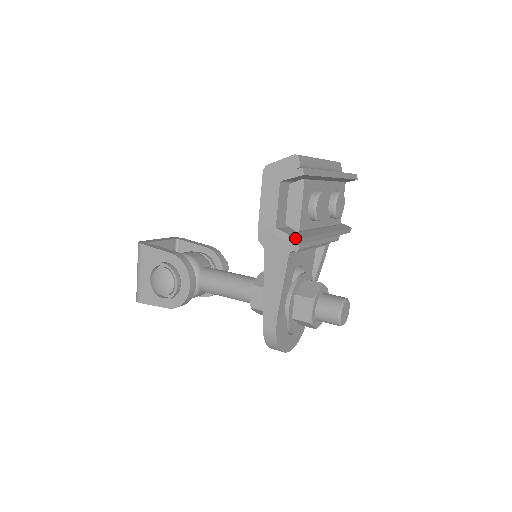
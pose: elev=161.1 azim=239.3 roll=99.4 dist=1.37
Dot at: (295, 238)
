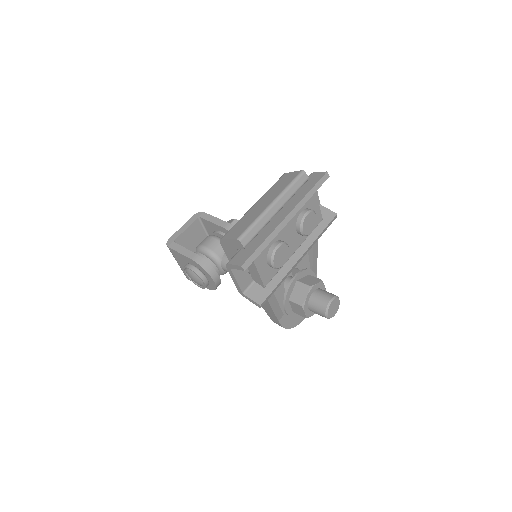
Dot at: (258, 304)
